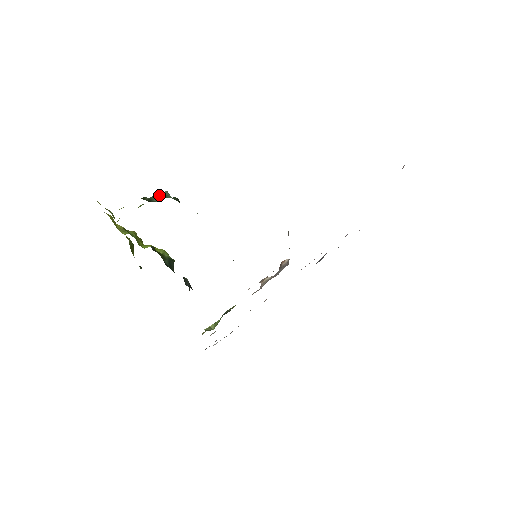
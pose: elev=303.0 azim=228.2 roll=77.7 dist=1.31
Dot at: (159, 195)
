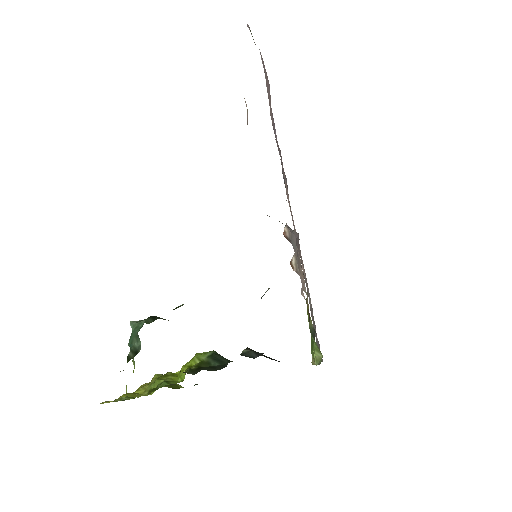
Dot at: (132, 335)
